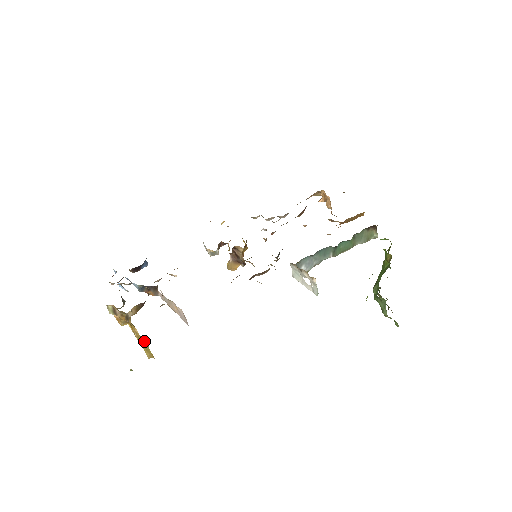
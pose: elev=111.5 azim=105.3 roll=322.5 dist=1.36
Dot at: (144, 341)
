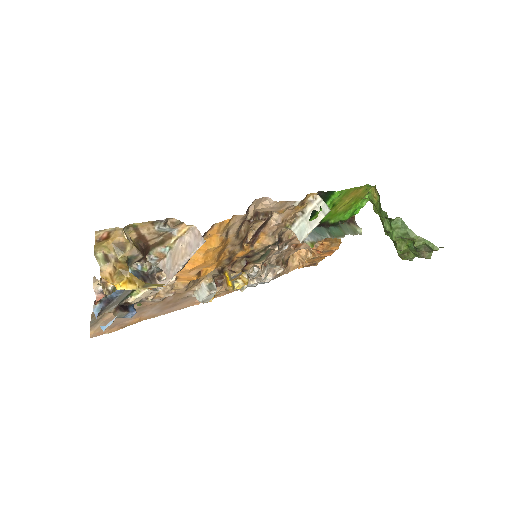
Dot at: (151, 284)
